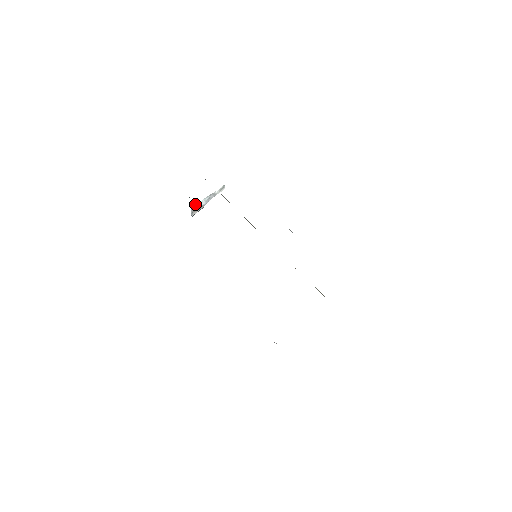
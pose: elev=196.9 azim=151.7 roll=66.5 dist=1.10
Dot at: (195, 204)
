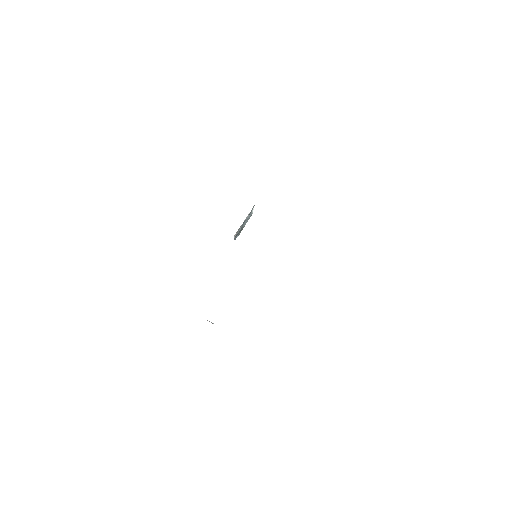
Dot at: occluded
